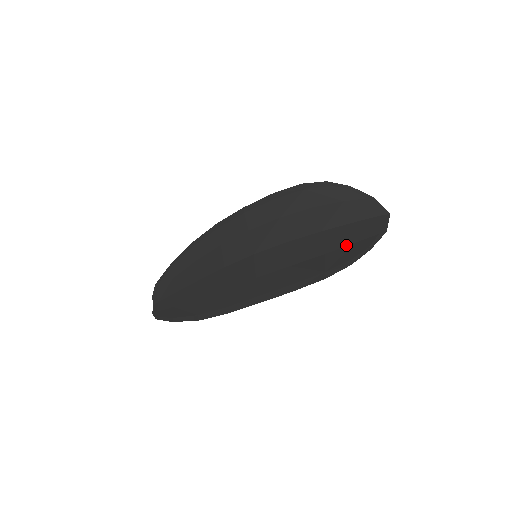
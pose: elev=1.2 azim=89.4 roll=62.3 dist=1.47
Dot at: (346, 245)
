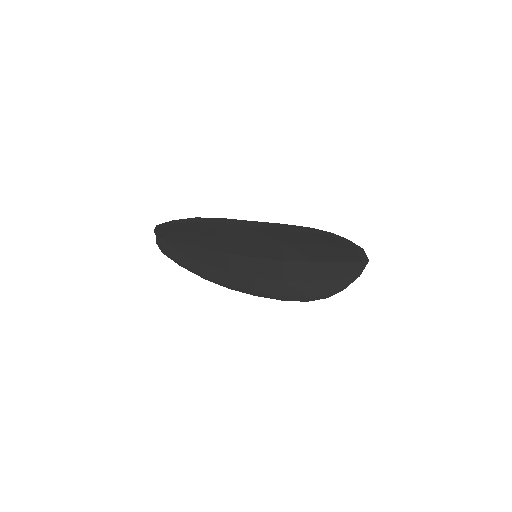
Dot at: (328, 280)
